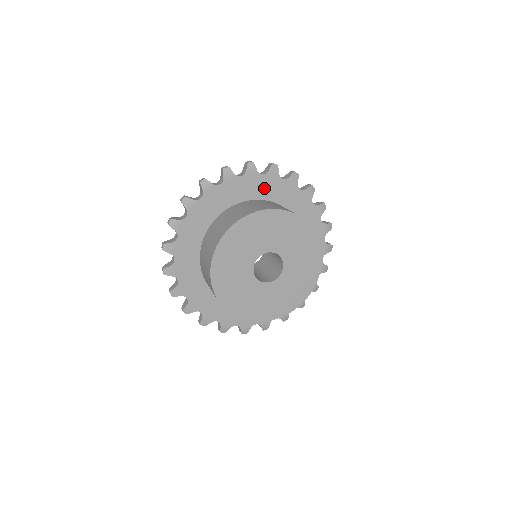
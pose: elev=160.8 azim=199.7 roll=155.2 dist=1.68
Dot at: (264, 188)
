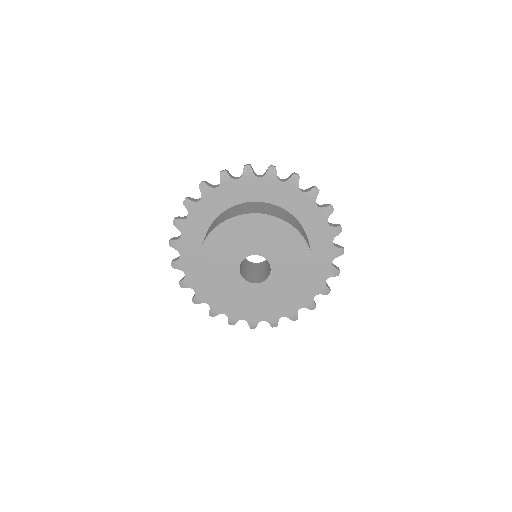
Dot at: (317, 231)
